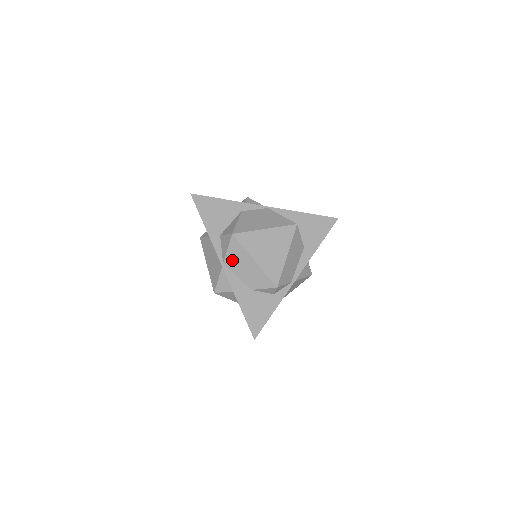
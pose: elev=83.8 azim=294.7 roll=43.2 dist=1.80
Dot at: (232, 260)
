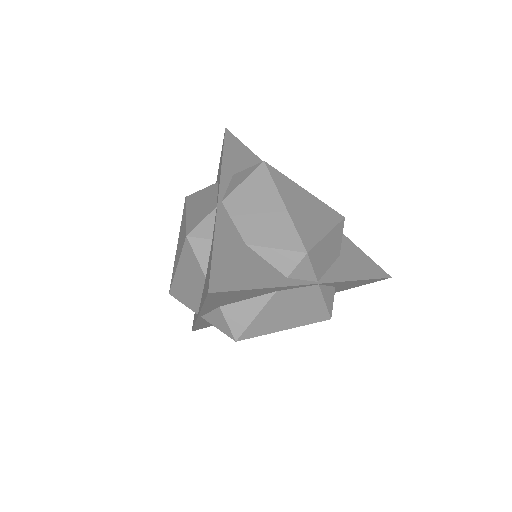
Dot at: occluded
